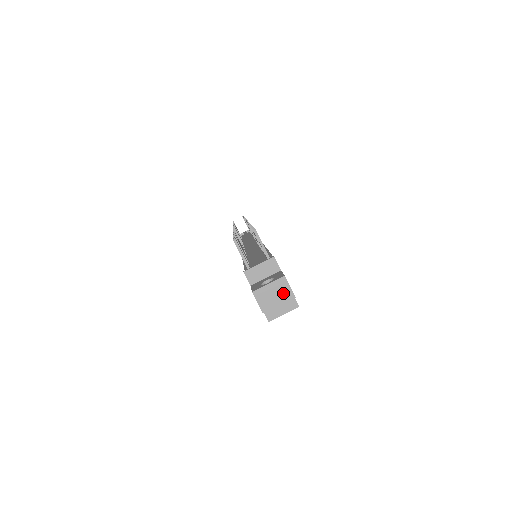
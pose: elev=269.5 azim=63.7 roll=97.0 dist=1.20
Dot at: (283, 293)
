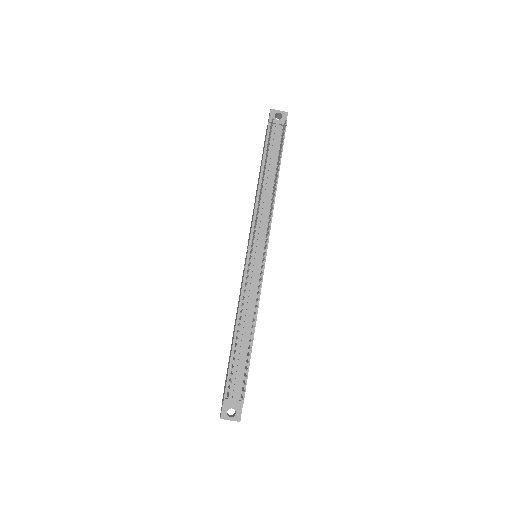
Dot at: occluded
